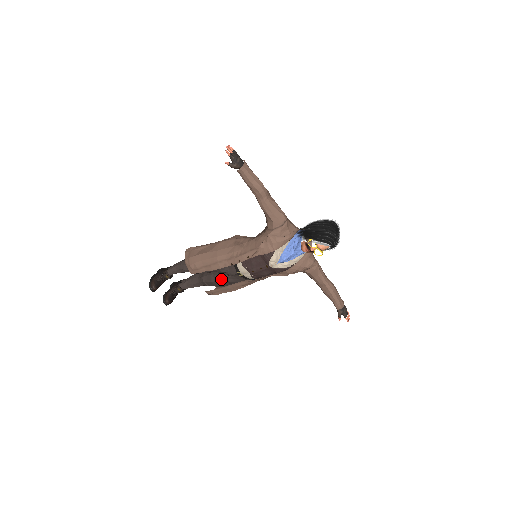
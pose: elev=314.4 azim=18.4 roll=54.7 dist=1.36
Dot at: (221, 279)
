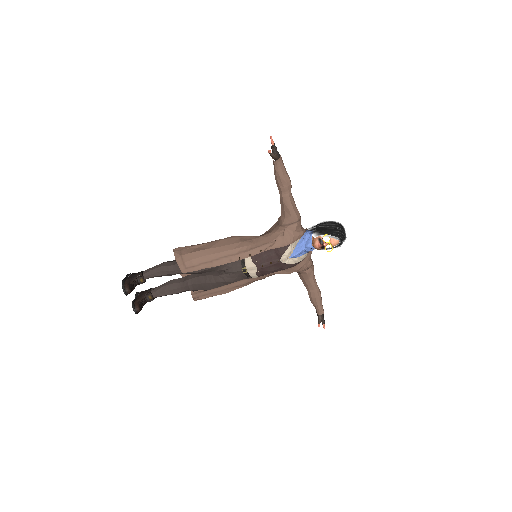
Dot at: (215, 279)
